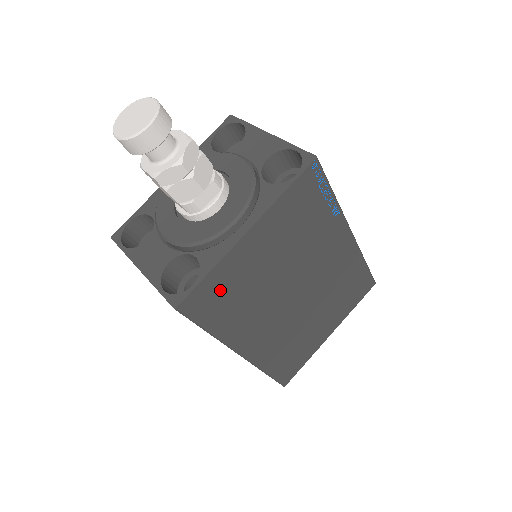
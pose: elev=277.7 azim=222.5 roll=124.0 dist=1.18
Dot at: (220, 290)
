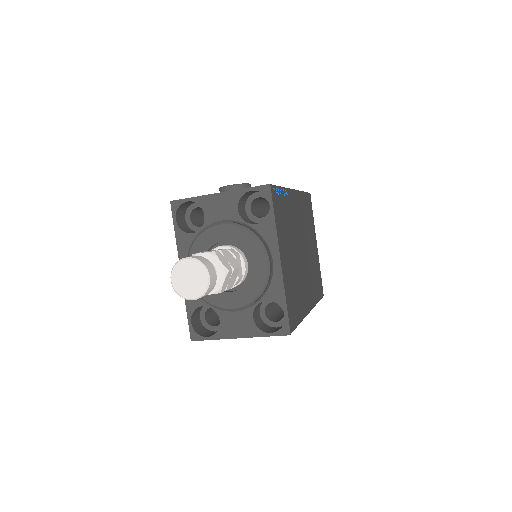
Dot at: (291, 300)
